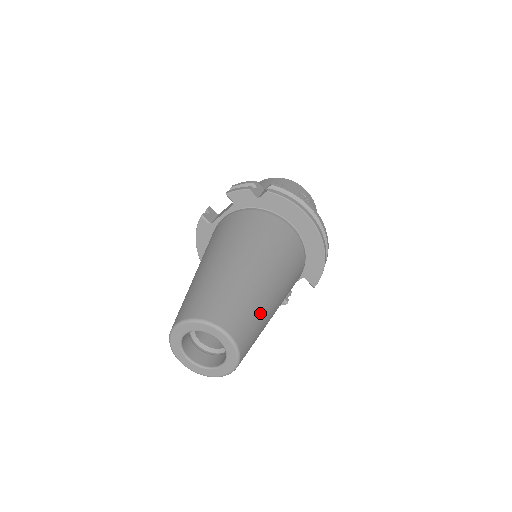
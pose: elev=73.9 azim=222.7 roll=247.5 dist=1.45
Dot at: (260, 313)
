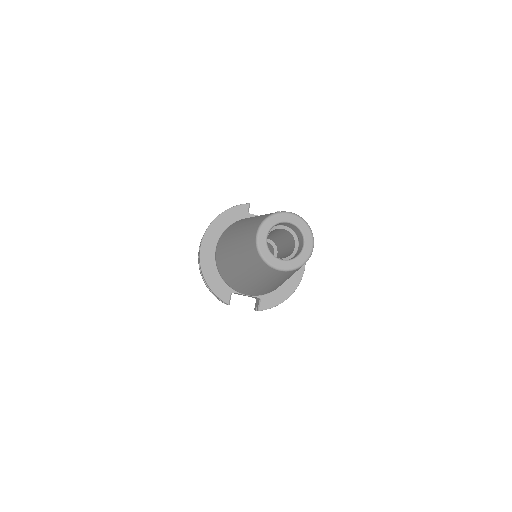
Dot at: occluded
